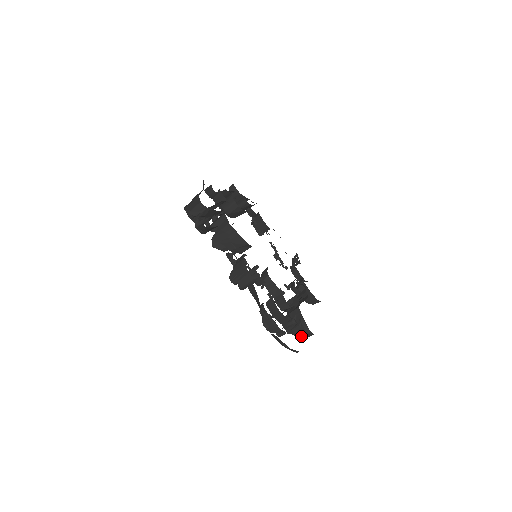
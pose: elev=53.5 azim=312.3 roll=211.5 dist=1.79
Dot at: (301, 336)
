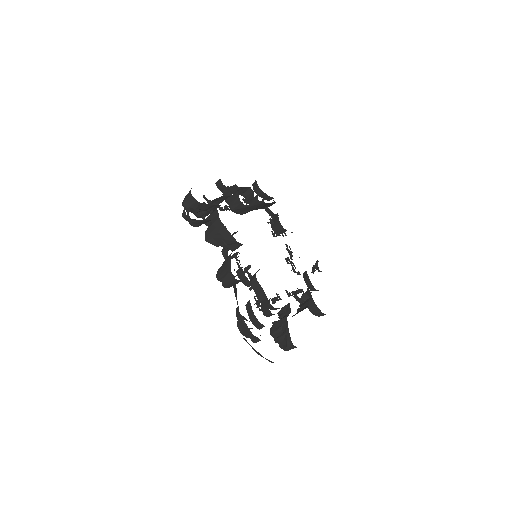
Dot at: (284, 347)
